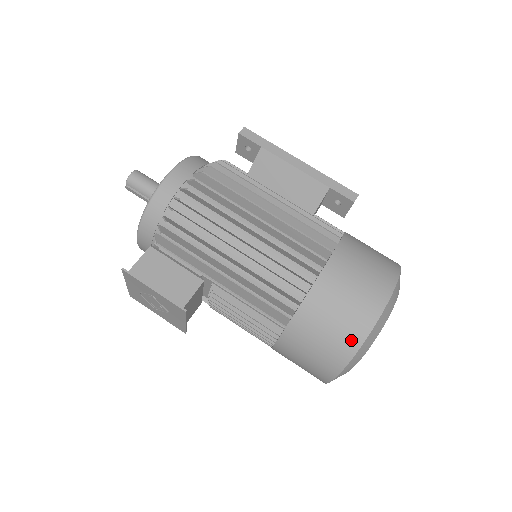
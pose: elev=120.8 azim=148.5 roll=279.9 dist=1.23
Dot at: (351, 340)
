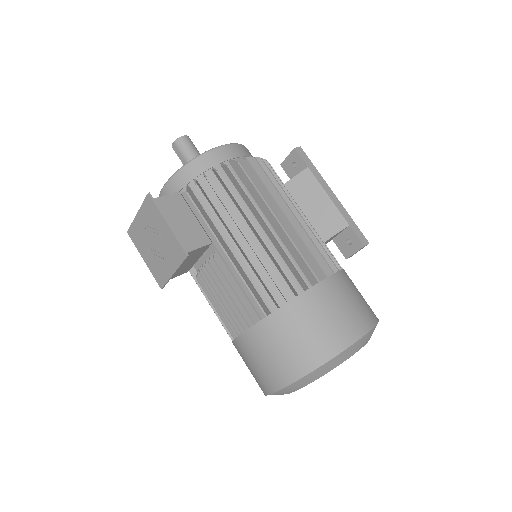
Dot at: (321, 352)
